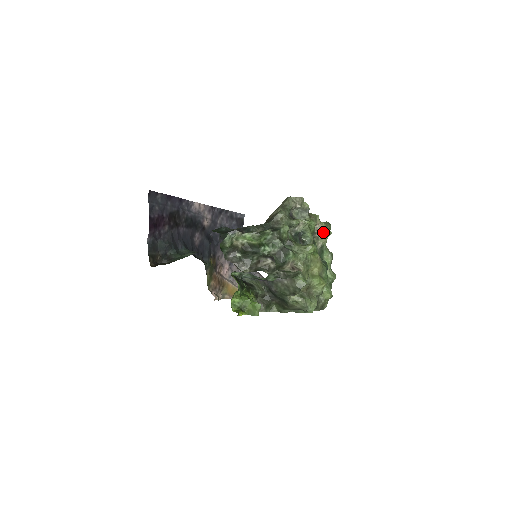
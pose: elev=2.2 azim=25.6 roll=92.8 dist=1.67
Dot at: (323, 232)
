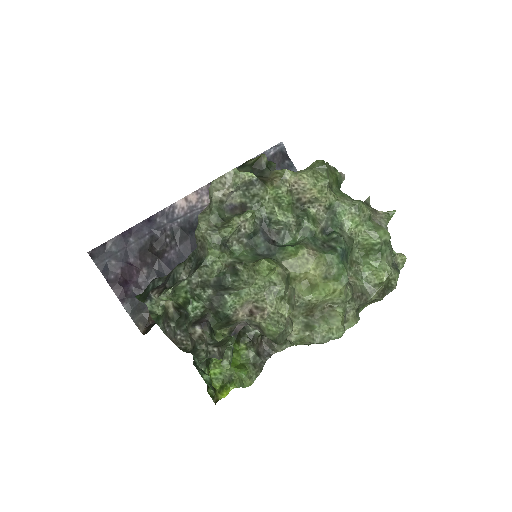
Dot at: (310, 191)
